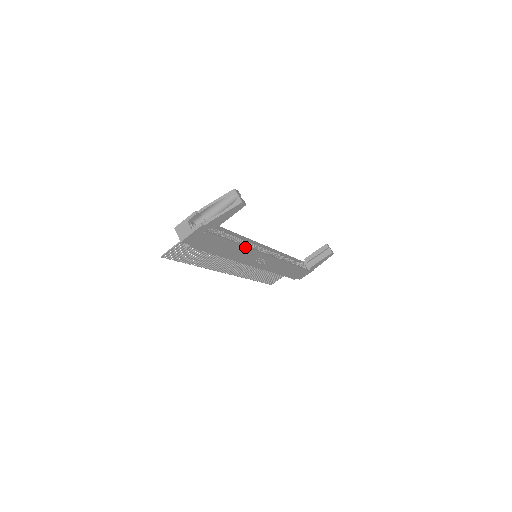
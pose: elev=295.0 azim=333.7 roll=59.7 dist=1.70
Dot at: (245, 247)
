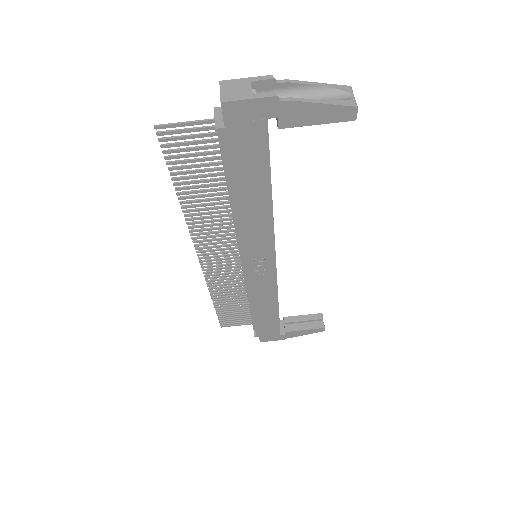
Dot at: (271, 217)
